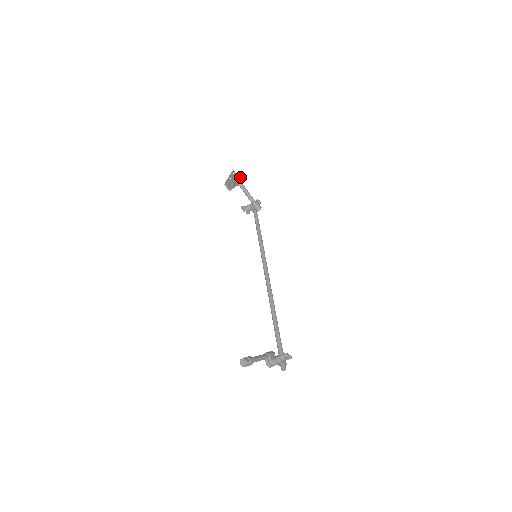
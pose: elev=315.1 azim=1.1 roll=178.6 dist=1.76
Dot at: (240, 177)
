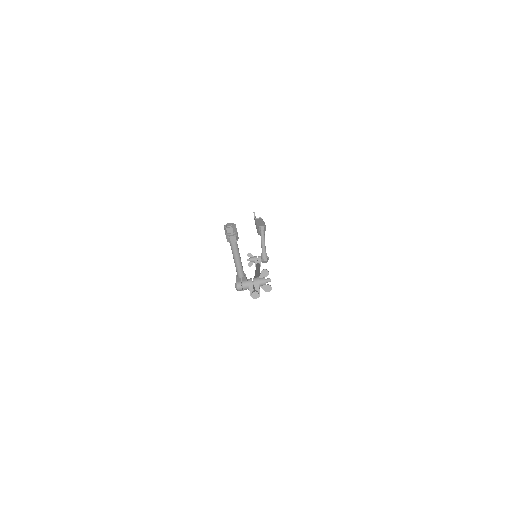
Dot at: (265, 227)
